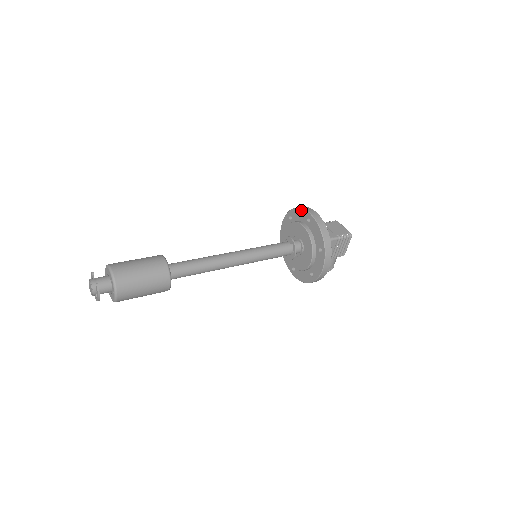
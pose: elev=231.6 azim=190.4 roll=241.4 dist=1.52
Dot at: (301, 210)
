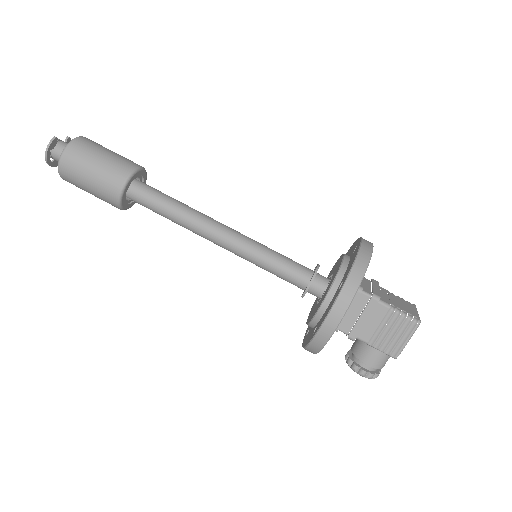
Dot at: (357, 240)
